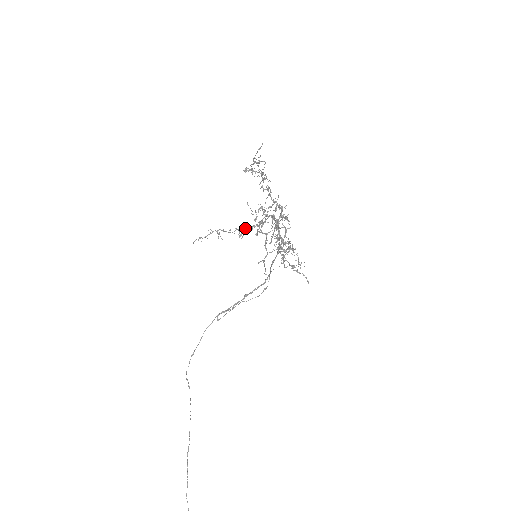
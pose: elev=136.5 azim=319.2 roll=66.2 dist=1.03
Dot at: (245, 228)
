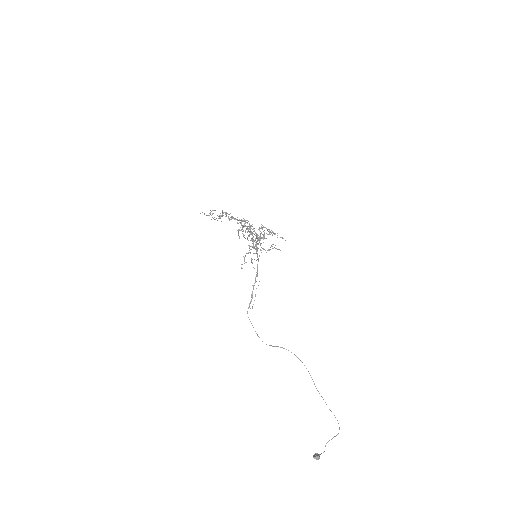
Dot at: (255, 240)
